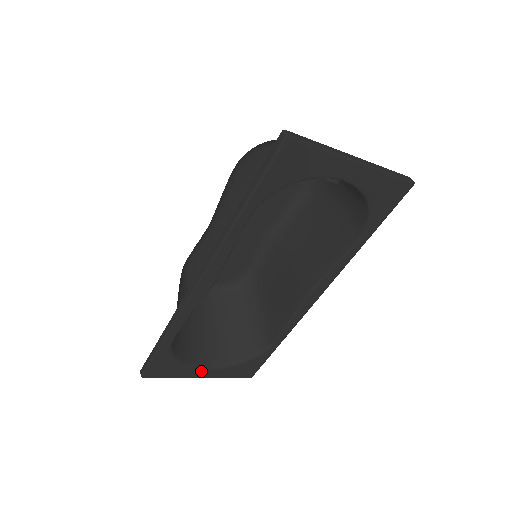
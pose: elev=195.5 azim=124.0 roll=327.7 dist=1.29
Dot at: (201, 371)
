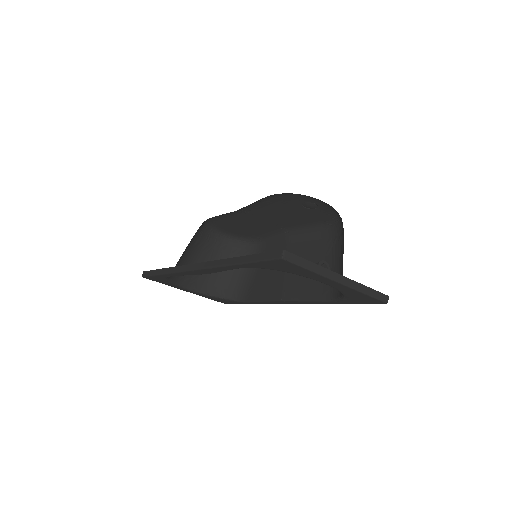
Dot at: (187, 290)
